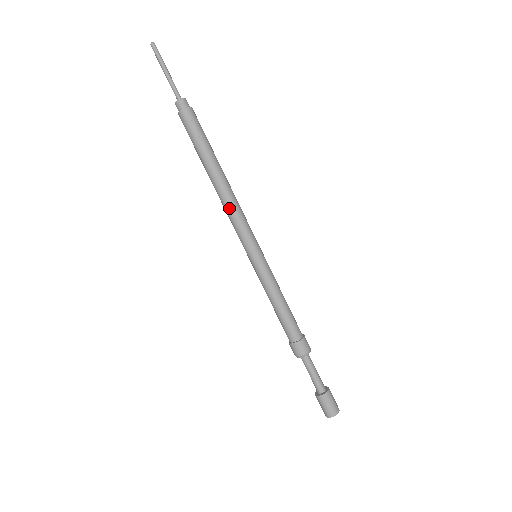
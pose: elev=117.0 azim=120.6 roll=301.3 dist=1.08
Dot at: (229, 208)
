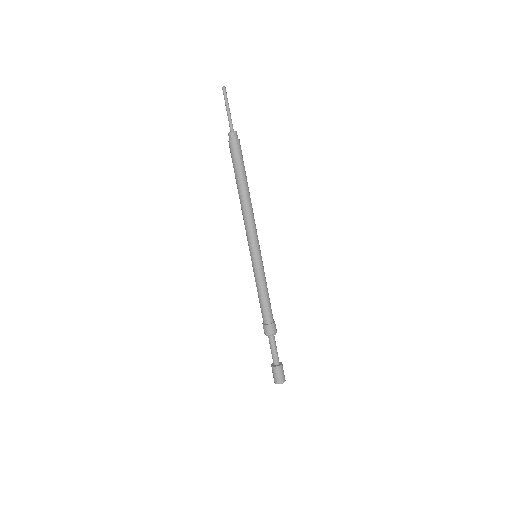
Dot at: (246, 217)
